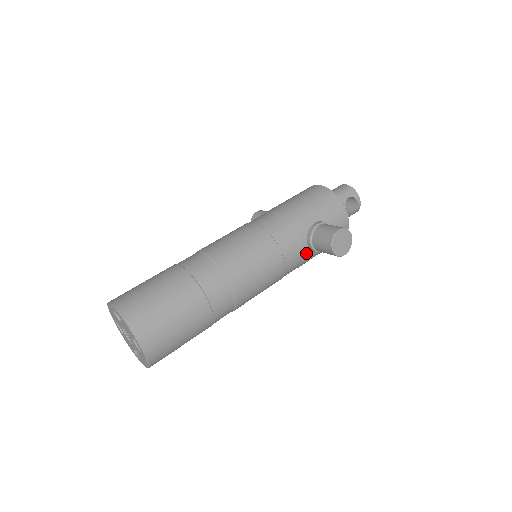
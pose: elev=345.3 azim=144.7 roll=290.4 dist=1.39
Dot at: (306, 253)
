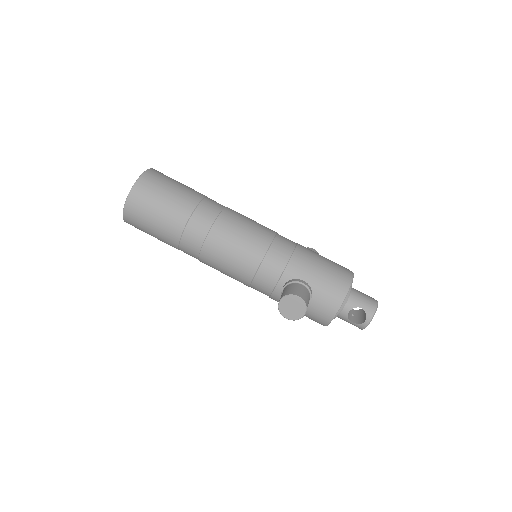
Dot at: (278, 291)
